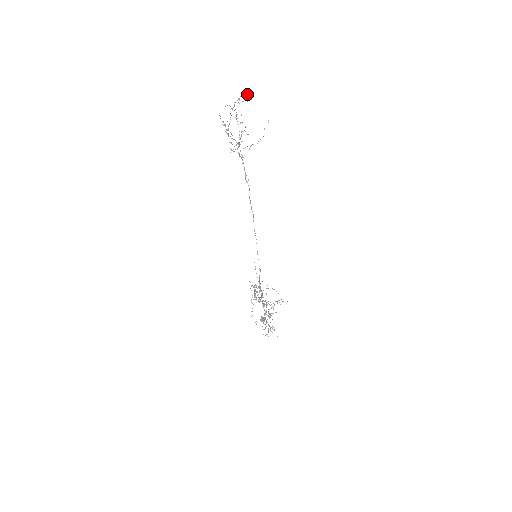
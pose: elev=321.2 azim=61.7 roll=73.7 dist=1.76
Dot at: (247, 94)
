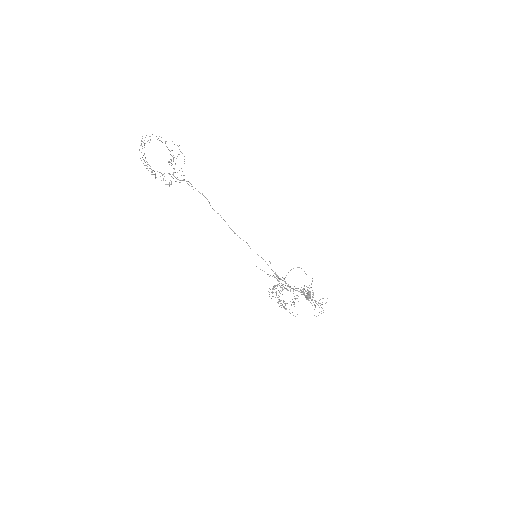
Dot at: occluded
